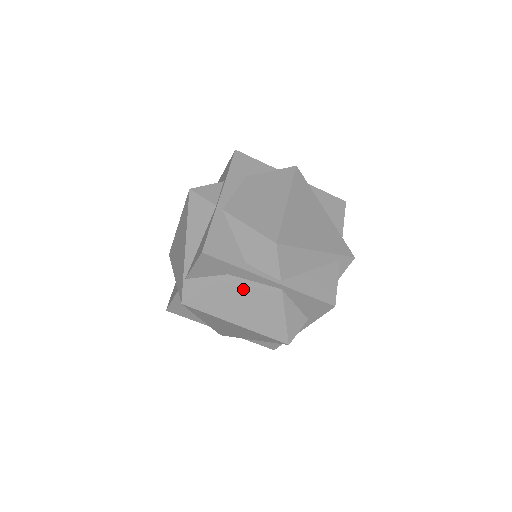
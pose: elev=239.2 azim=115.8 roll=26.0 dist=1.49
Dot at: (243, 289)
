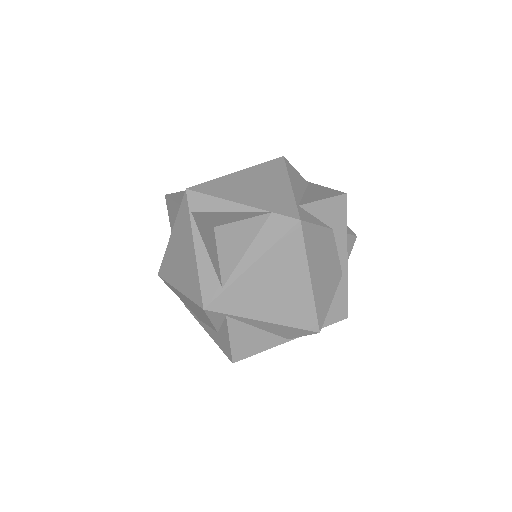
Dot at: (331, 251)
